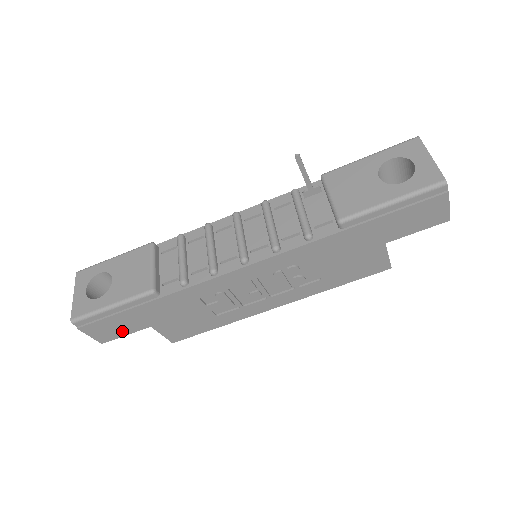
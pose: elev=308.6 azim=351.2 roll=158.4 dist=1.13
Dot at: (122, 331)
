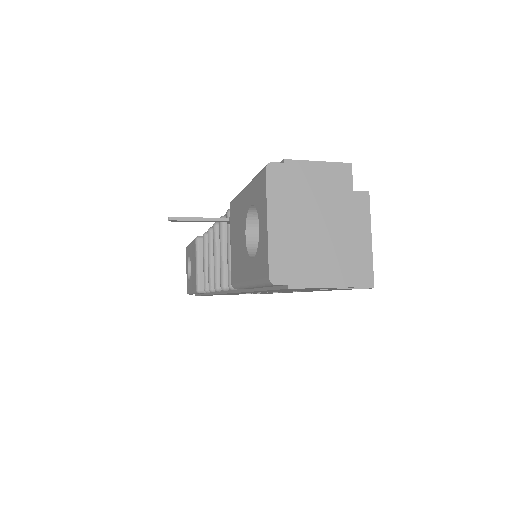
Dot at: occluded
